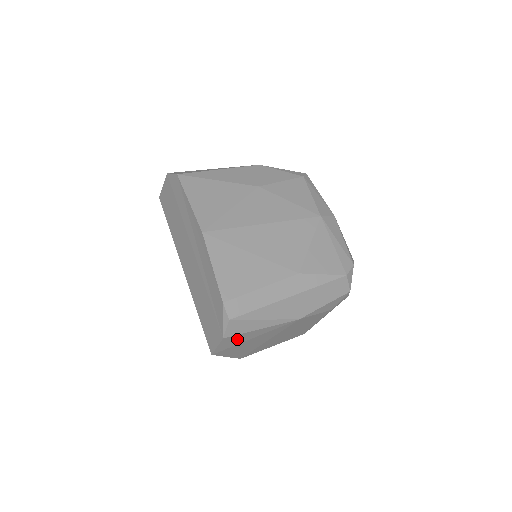
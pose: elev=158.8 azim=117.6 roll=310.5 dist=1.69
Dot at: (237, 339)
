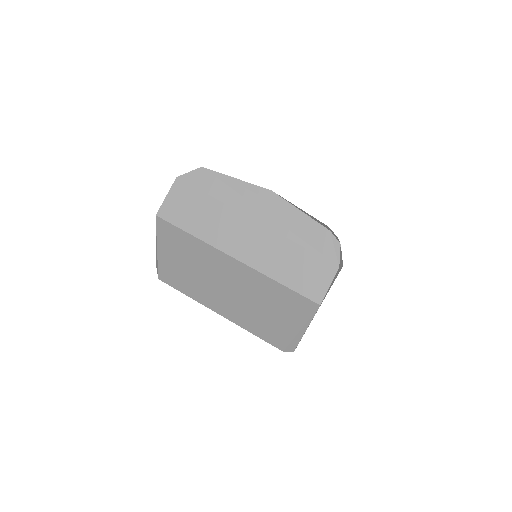
Dot at: occluded
